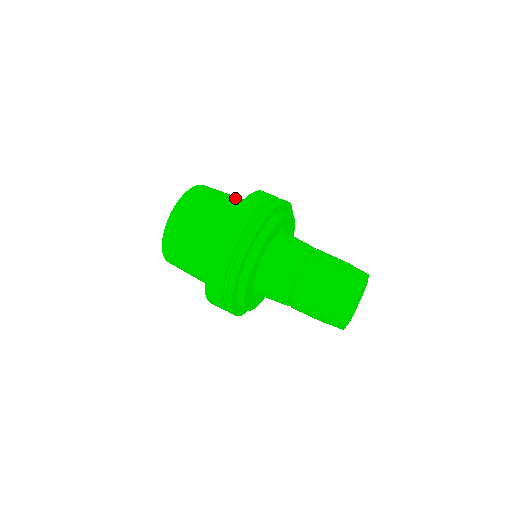
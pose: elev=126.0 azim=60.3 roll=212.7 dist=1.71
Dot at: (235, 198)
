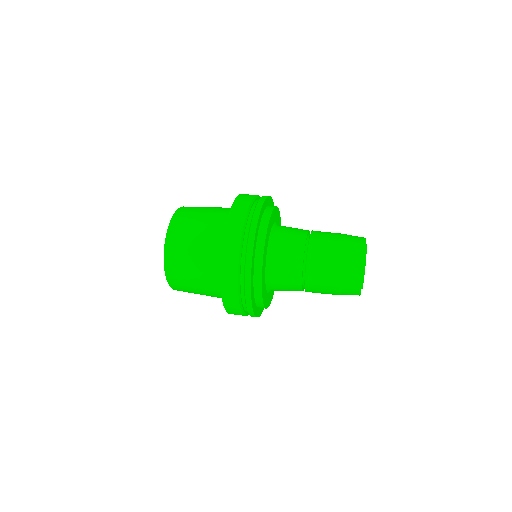
Dot at: (218, 211)
